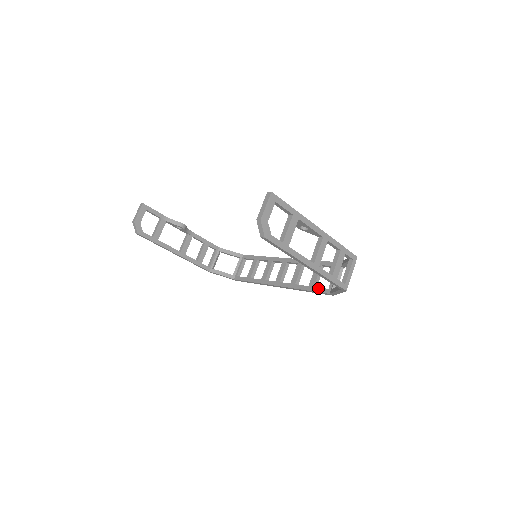
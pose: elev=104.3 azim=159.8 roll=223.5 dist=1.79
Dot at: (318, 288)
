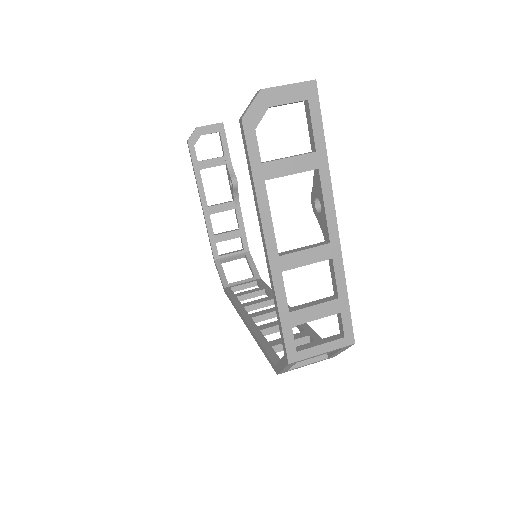
Dot at: (273, 351)
